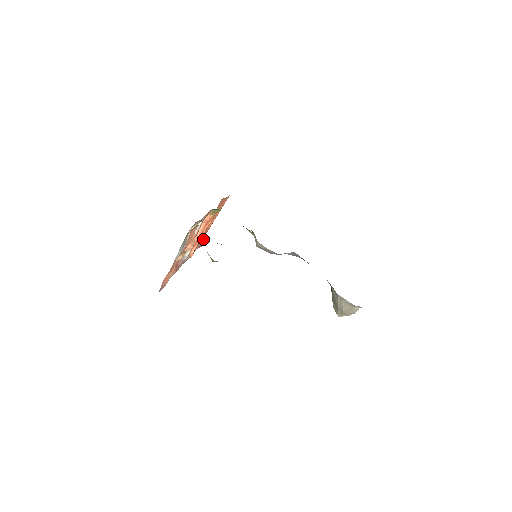
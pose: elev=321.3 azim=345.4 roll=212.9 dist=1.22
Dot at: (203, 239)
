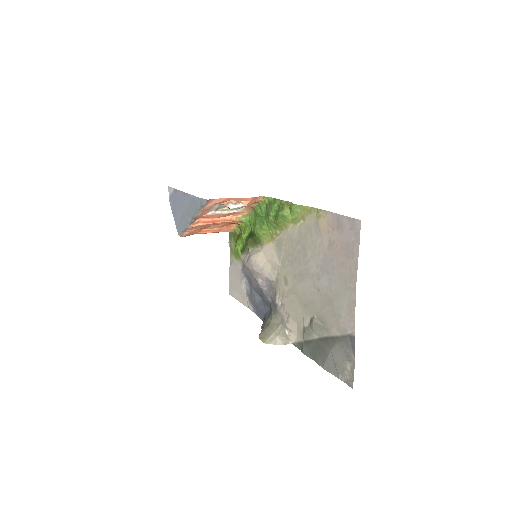
Dot at: (191, 234)
